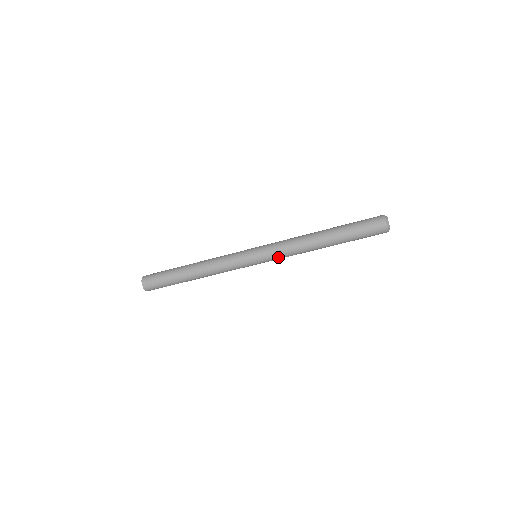
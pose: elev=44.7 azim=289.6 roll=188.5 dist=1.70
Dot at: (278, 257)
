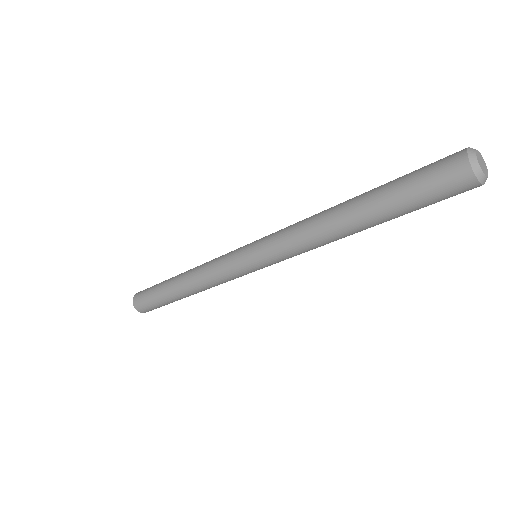
Dot at: occluded
